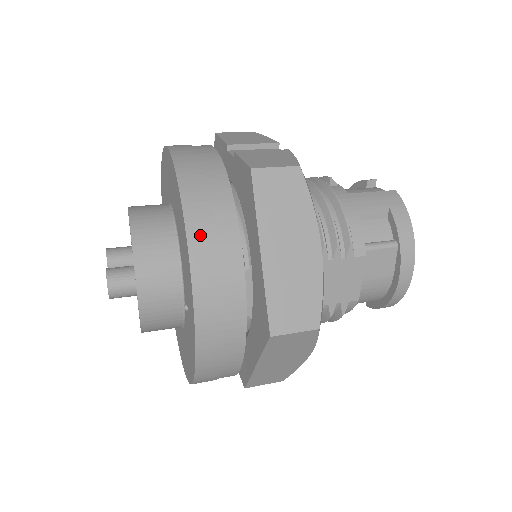
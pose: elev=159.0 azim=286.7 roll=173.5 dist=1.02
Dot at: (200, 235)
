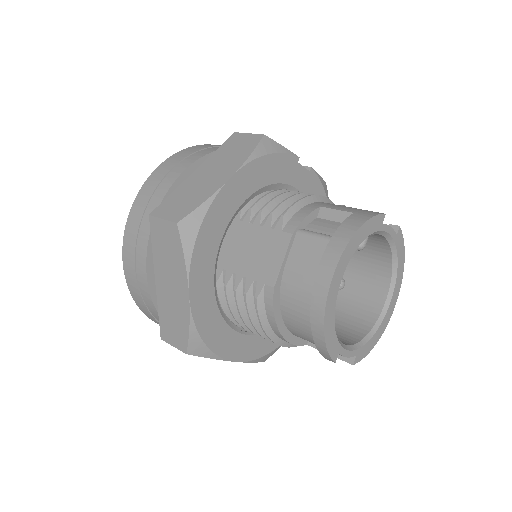
Dot at: (178, 156)
